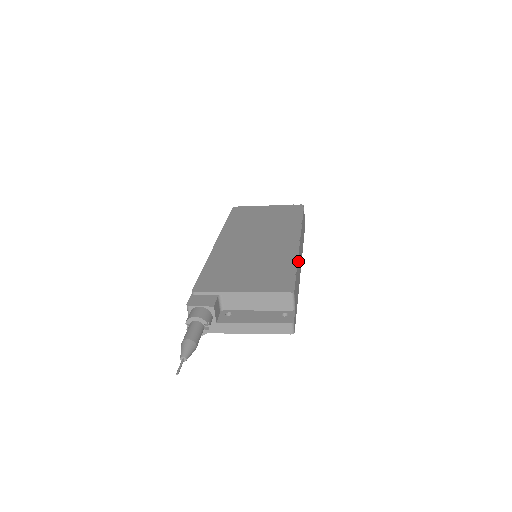
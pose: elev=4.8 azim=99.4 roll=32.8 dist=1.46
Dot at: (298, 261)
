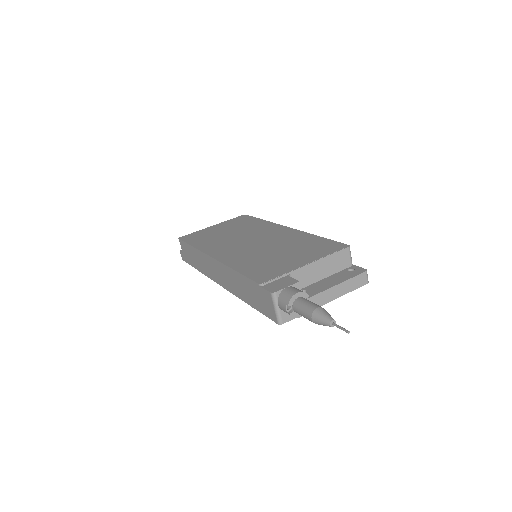
Dot at: occluded
